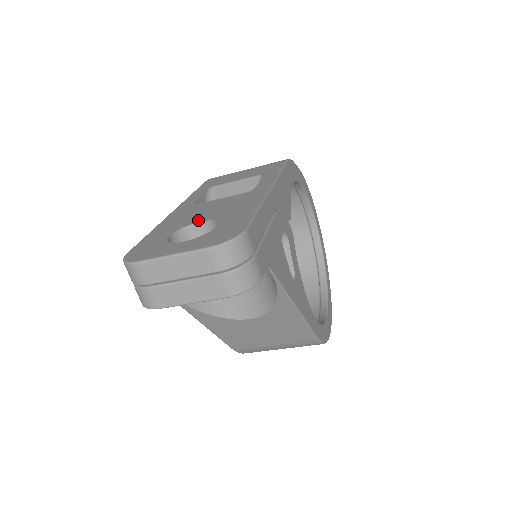
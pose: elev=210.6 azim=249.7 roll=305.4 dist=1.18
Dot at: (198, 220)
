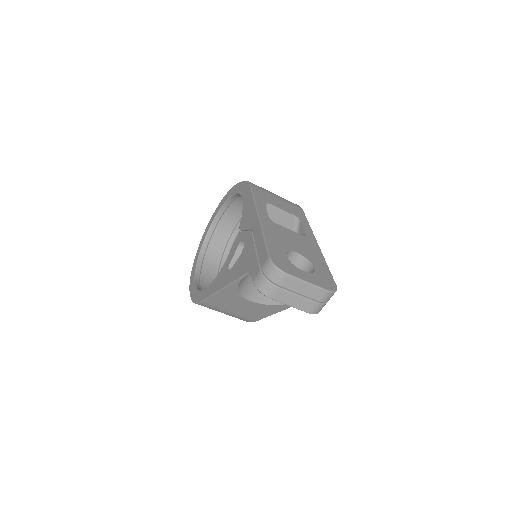
Dot at: (294, 249)
